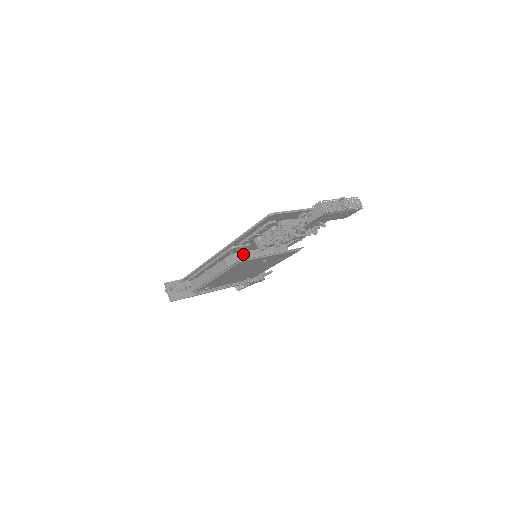
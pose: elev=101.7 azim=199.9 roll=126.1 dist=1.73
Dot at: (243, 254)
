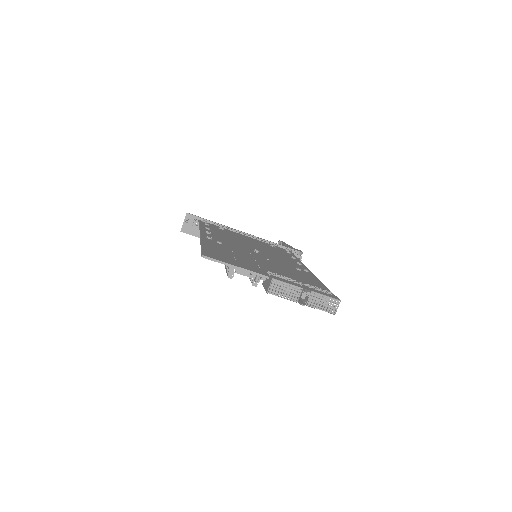
Dot at: occluded
